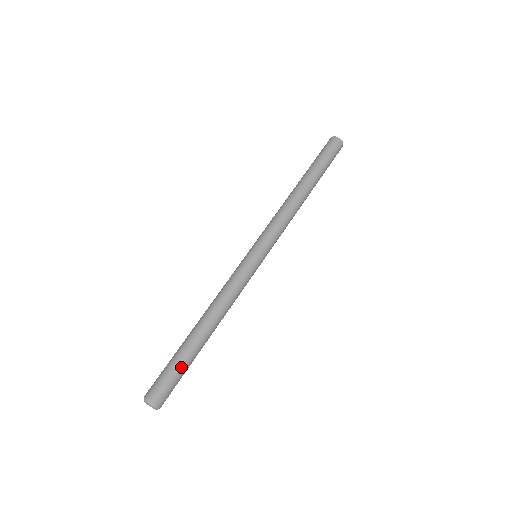
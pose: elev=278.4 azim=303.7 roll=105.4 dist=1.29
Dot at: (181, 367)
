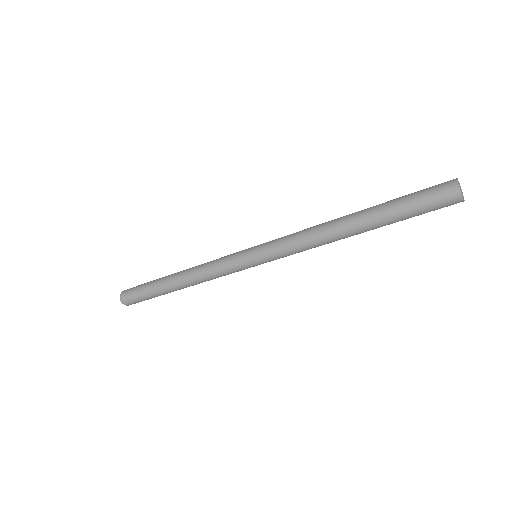
Dot at: (148, 296)
